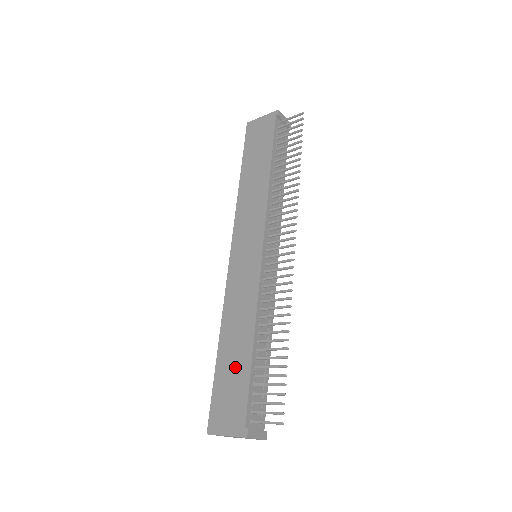
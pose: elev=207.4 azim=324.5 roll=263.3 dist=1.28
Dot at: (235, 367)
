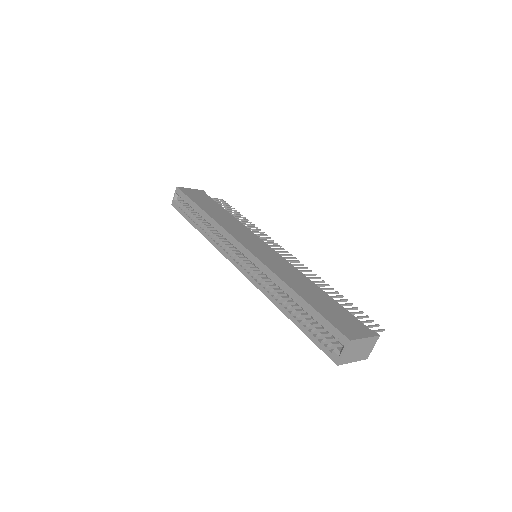
Dot at: (325, 301)
